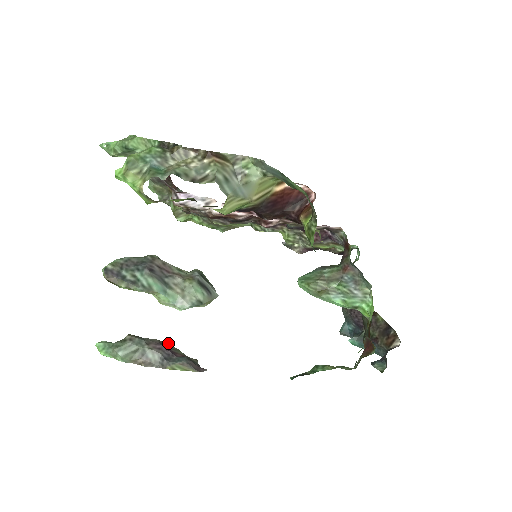
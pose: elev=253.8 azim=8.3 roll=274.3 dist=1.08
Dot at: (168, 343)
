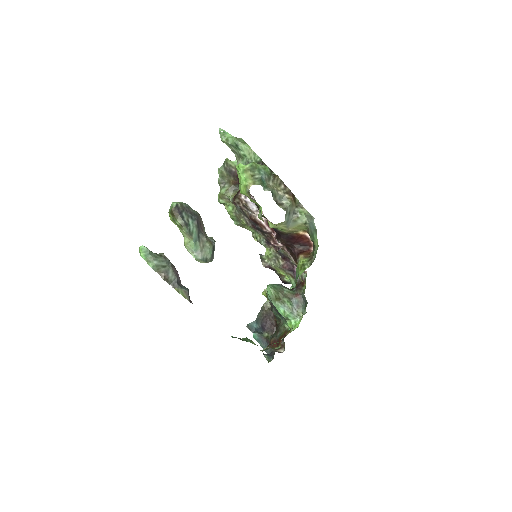
Dot at: occluded
